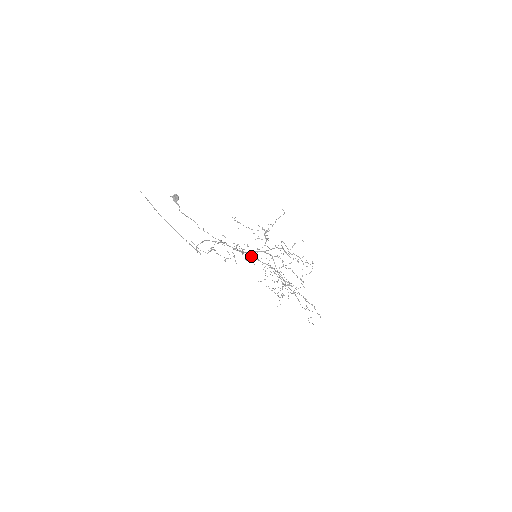
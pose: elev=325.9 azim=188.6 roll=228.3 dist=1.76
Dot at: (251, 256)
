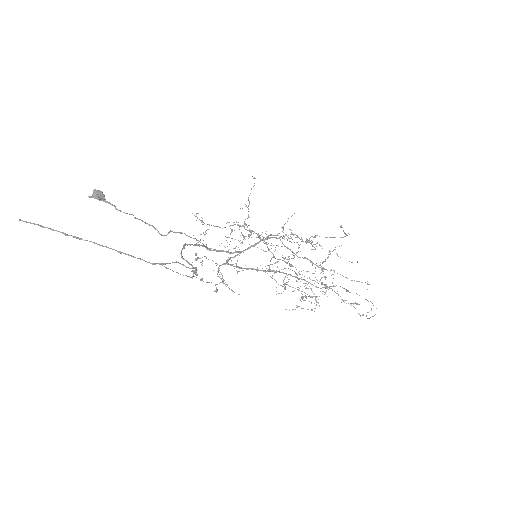
Dot at: (245, 268)
